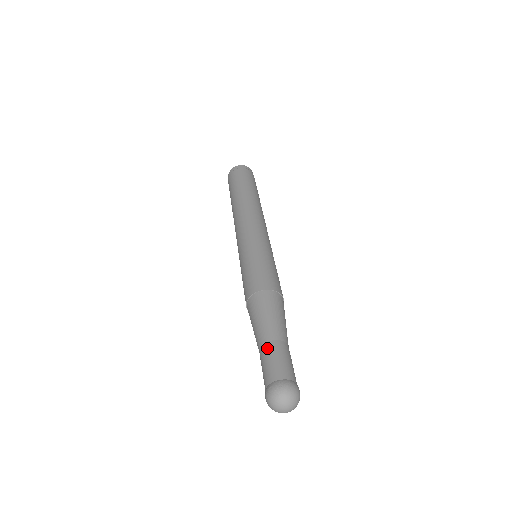
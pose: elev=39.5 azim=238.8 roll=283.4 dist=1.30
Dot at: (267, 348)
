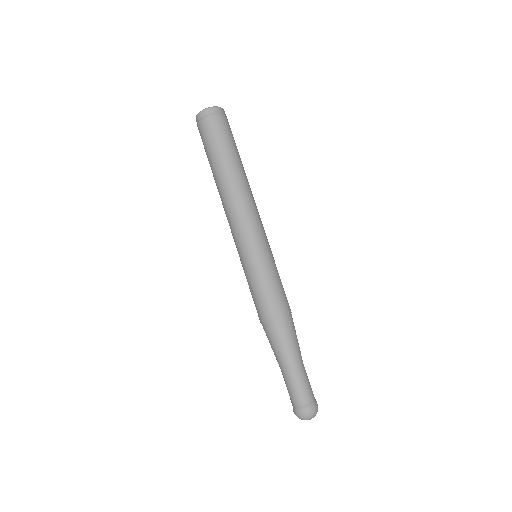
Dot at: (298, 373)
